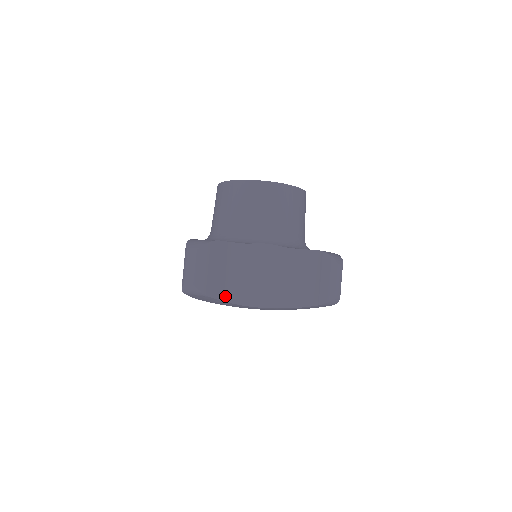
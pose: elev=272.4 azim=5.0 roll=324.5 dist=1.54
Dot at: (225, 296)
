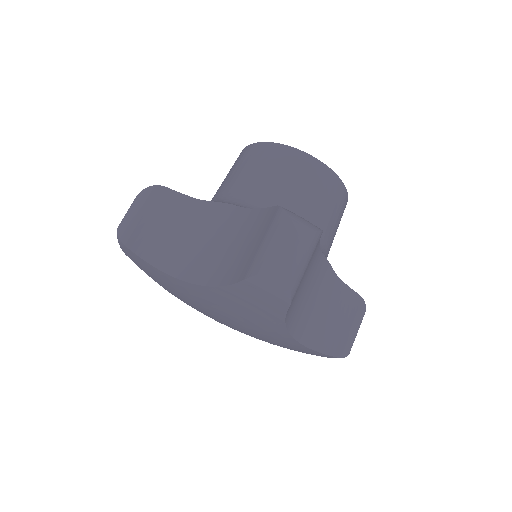
Dot at: (289, 310)
